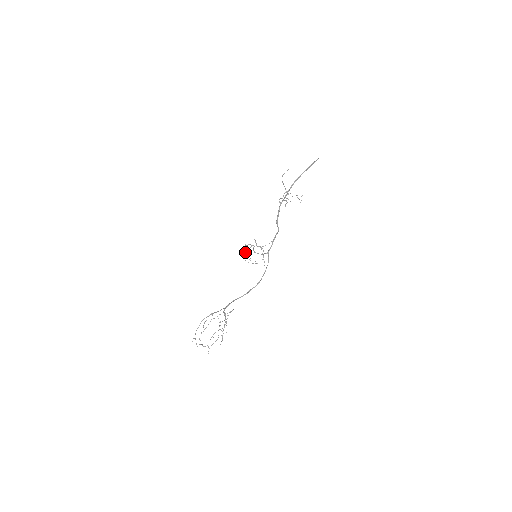
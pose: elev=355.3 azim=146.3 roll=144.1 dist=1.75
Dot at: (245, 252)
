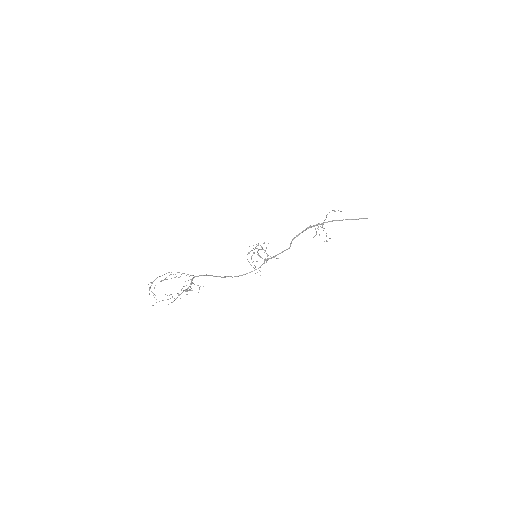
Dot at: (254, 252)
